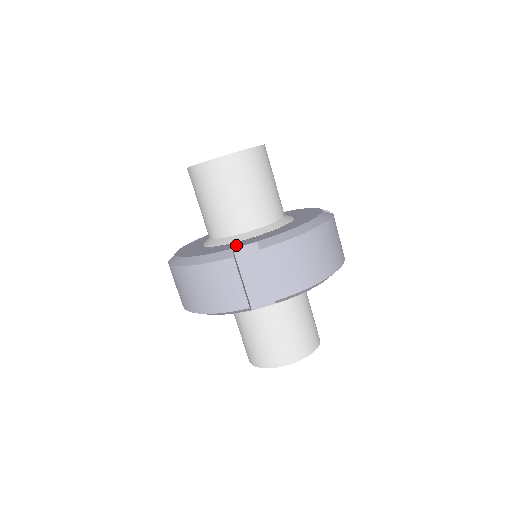
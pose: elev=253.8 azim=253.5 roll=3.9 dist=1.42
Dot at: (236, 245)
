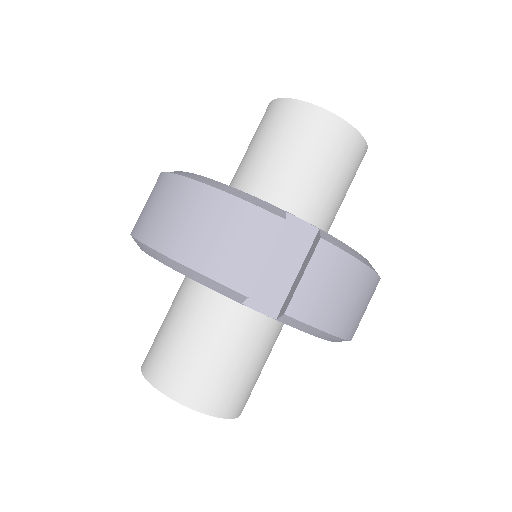
Dot at: occluded
